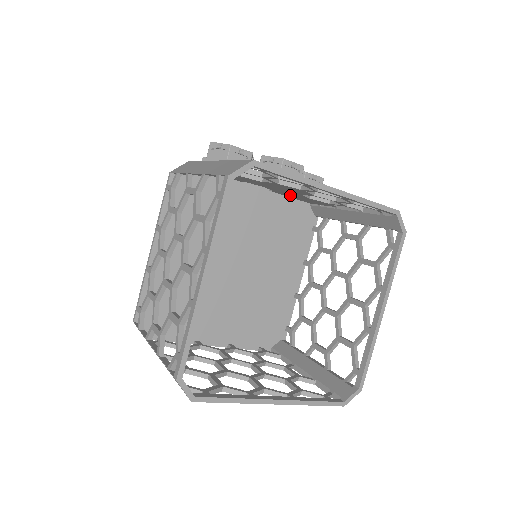
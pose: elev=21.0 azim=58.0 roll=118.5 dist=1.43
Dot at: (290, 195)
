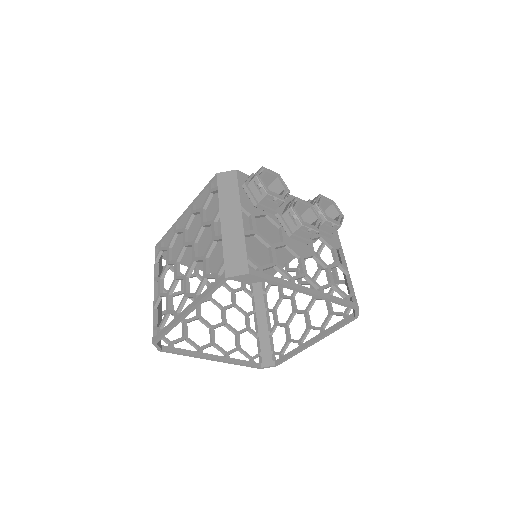
Dot at: occluded
